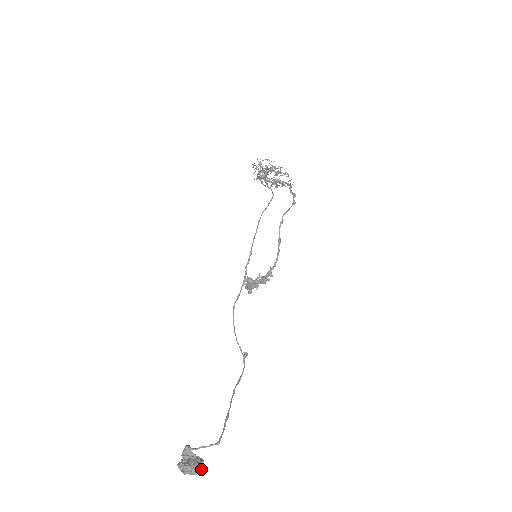
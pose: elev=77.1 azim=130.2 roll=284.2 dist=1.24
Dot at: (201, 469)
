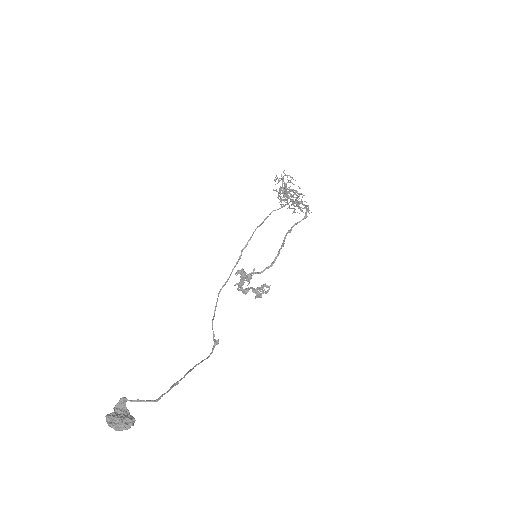
Dot at: (129, 424)
